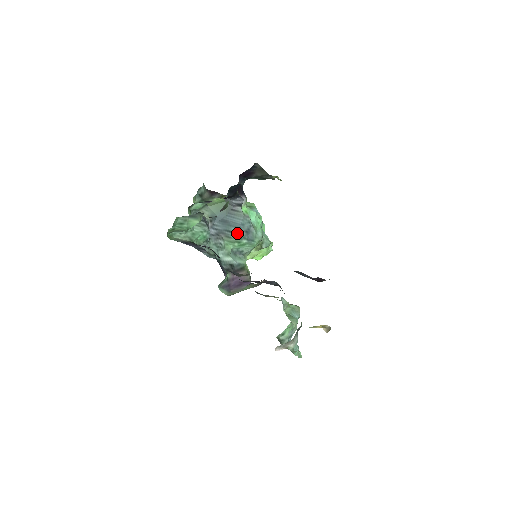
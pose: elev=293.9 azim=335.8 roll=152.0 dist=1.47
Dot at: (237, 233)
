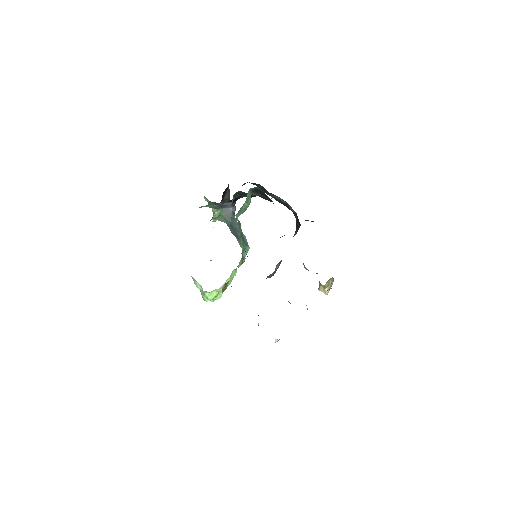
Dot at: (241, 237)
